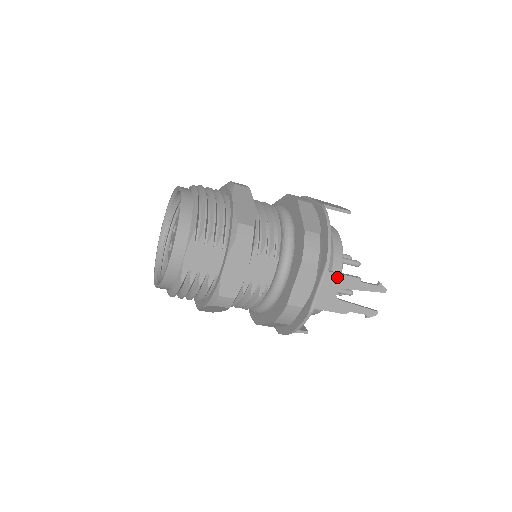
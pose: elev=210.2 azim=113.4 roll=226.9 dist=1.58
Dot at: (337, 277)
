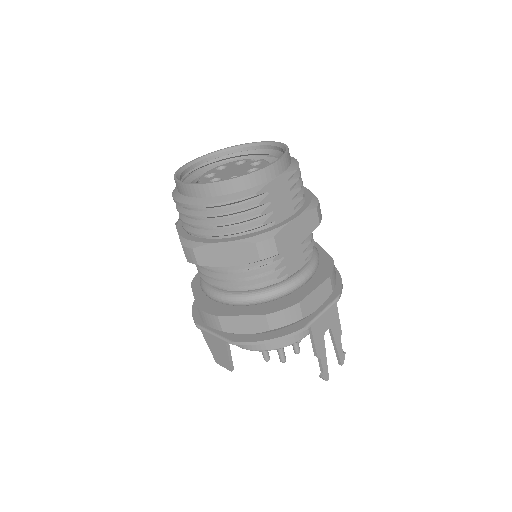
Dot at: (336, 315)
